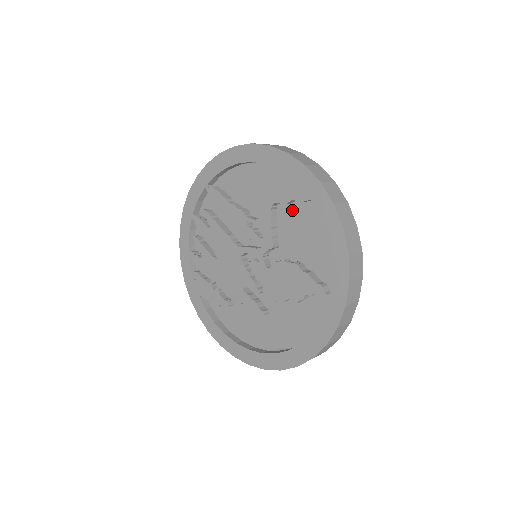
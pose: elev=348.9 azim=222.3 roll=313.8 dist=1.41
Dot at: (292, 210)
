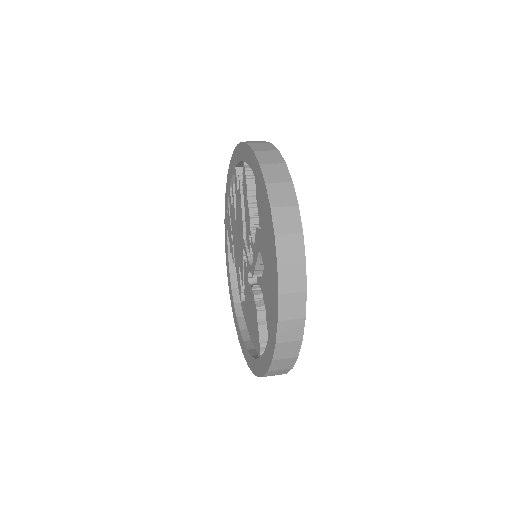
Dot at: occluded
